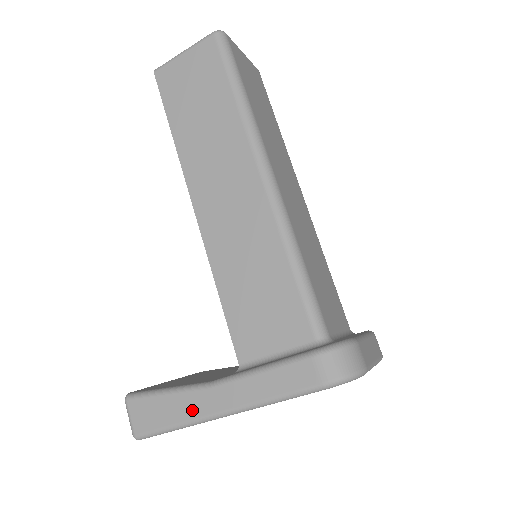
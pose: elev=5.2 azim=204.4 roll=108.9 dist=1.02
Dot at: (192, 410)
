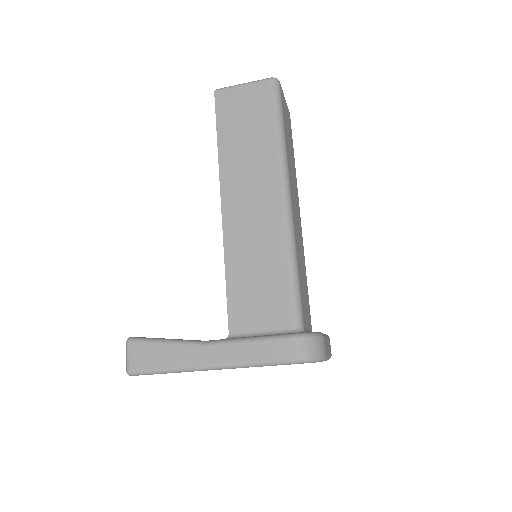
Dot at: (185, 360)
